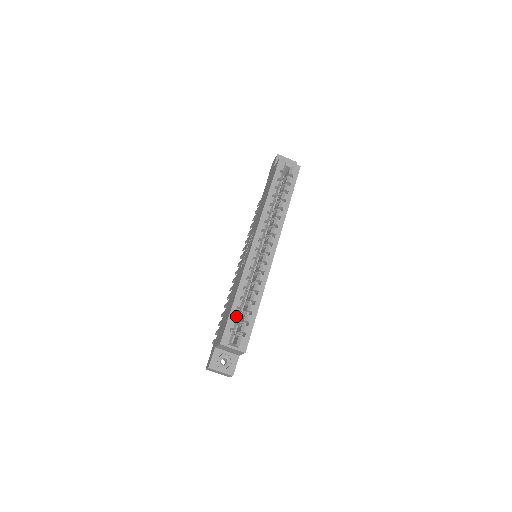
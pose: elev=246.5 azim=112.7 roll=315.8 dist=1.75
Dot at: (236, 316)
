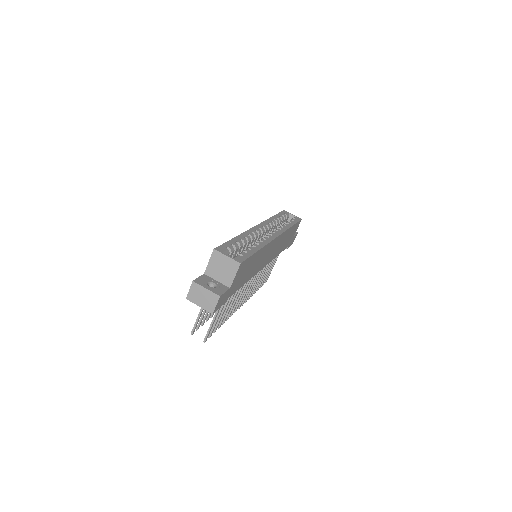
Dot at: (234, 244)
